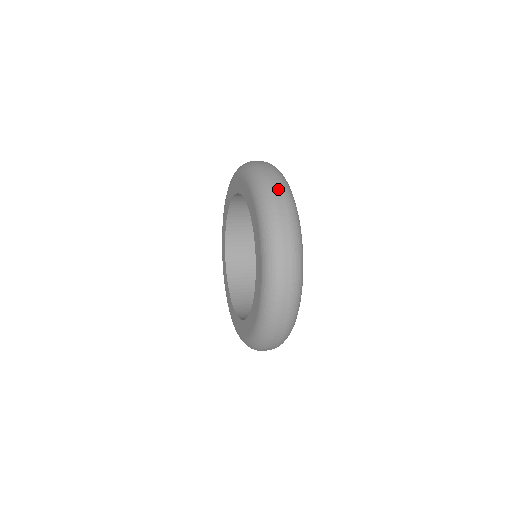
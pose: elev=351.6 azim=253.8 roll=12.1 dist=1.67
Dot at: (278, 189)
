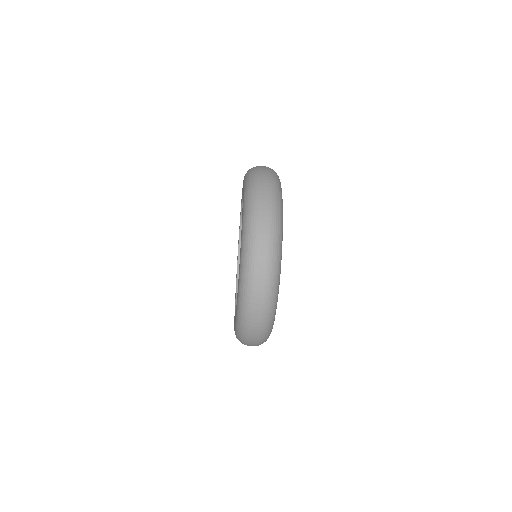
Dot at: occluded
